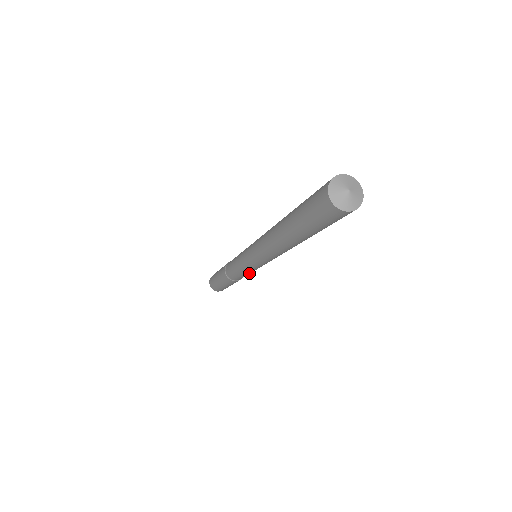
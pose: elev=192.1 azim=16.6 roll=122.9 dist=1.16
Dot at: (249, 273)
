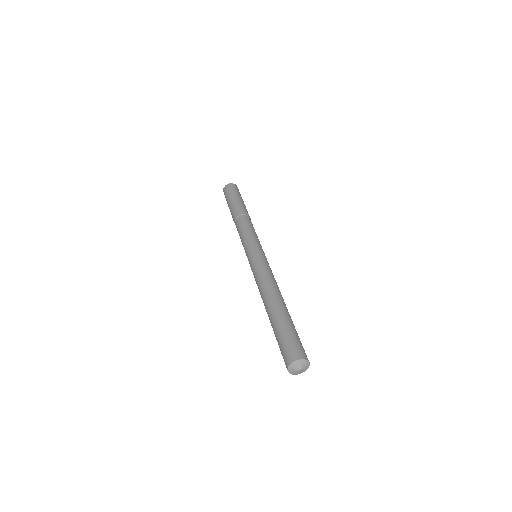
Dot at: occluded
